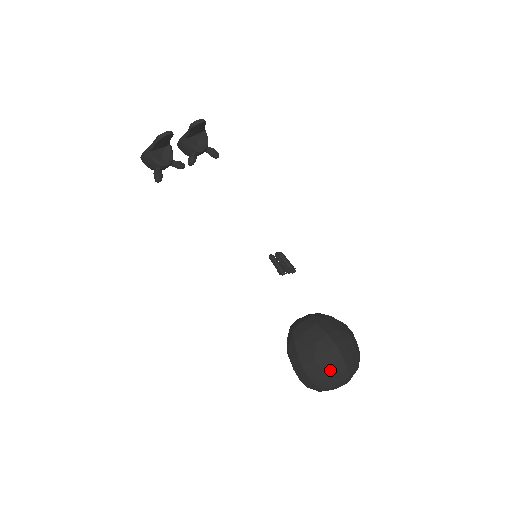
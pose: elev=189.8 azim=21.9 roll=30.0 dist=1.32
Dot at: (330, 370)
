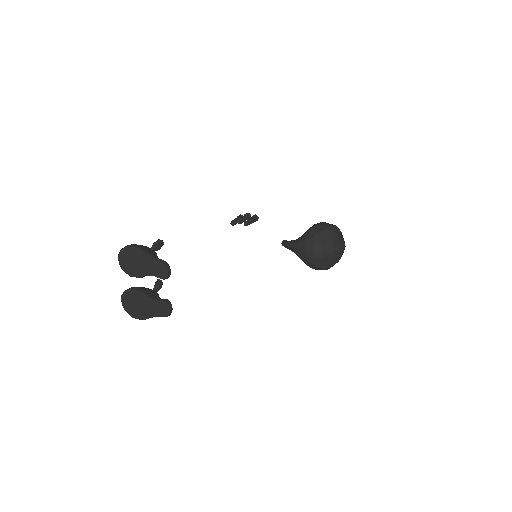
Dot at: occluded
